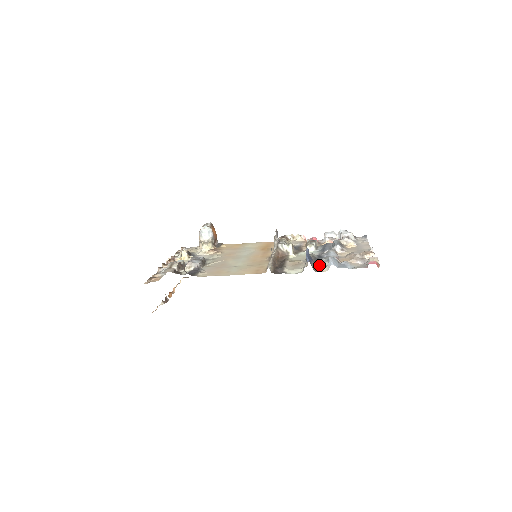
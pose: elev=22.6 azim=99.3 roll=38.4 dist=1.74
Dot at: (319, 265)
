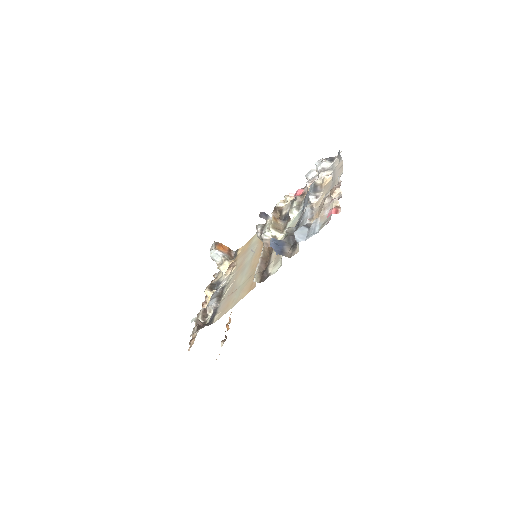
Dot at: (294, 243)
